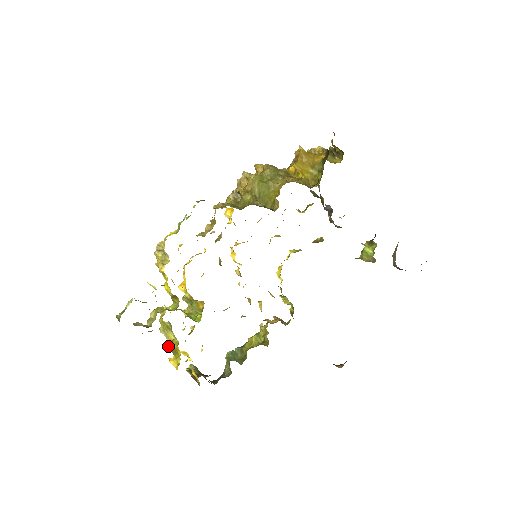
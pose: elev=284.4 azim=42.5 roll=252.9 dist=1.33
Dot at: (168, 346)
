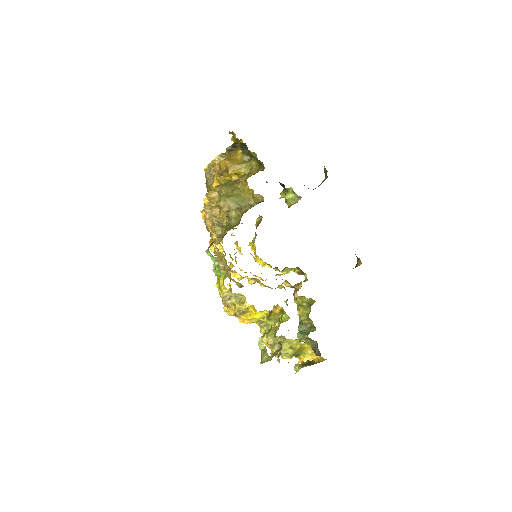
Dot at: (292, 354)
